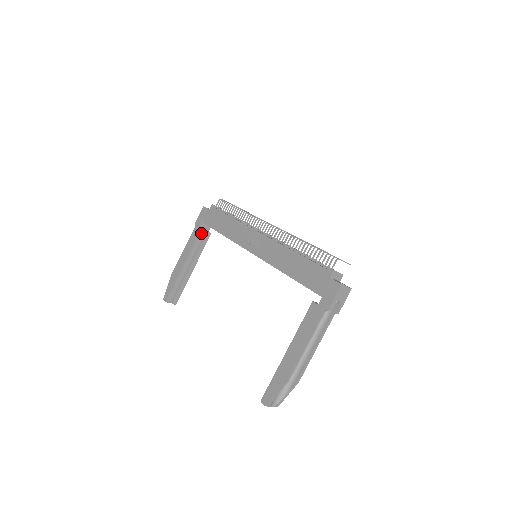
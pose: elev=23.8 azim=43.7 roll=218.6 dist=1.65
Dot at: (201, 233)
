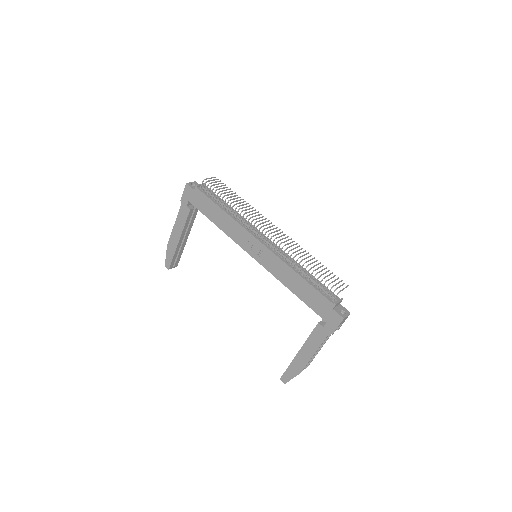
Dot at: (190, 212)
